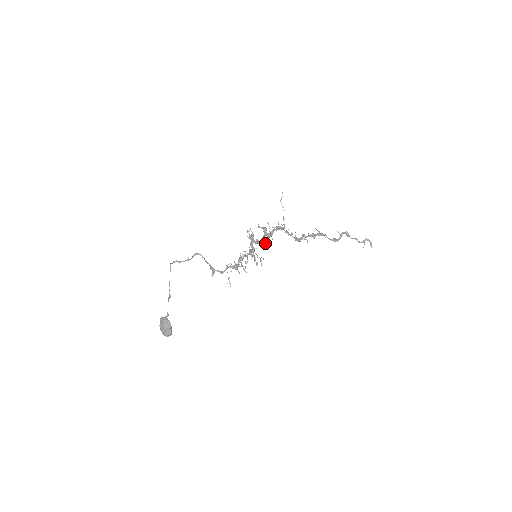
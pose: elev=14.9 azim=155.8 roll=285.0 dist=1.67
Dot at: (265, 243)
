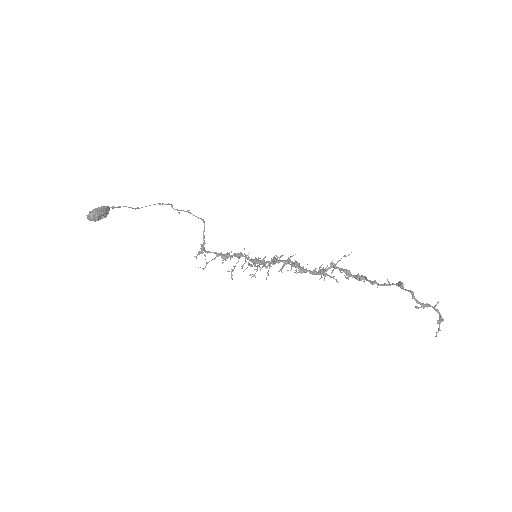
Dot at: (282, 266)
